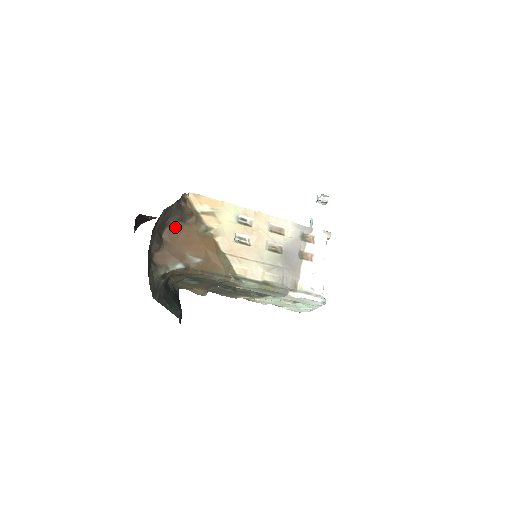
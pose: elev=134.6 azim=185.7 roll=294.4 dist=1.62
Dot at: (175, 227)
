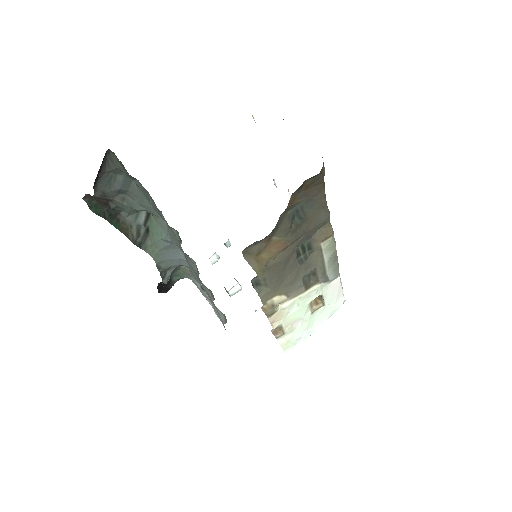
Dot at: occluded
